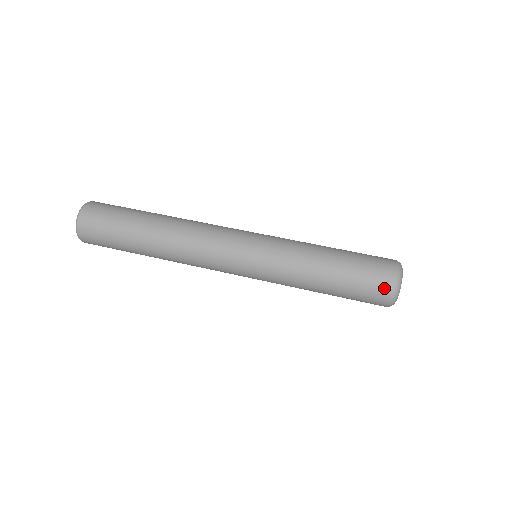
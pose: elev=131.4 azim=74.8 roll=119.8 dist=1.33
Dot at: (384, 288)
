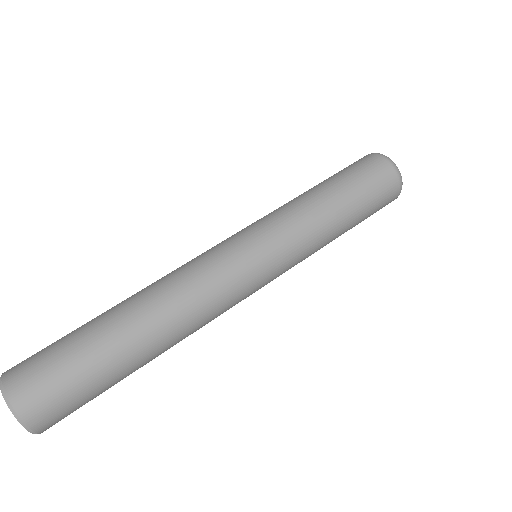
Dot at: (388, 173)
